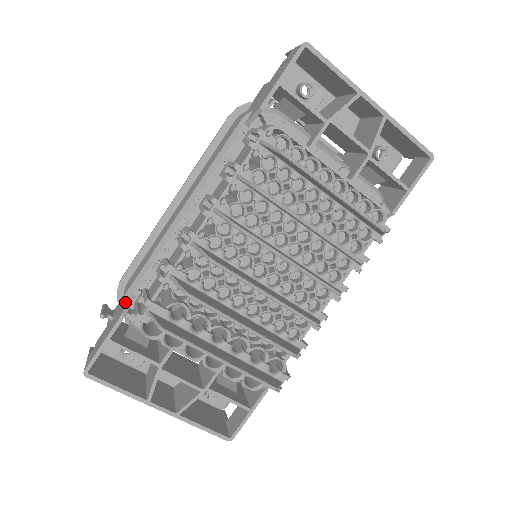
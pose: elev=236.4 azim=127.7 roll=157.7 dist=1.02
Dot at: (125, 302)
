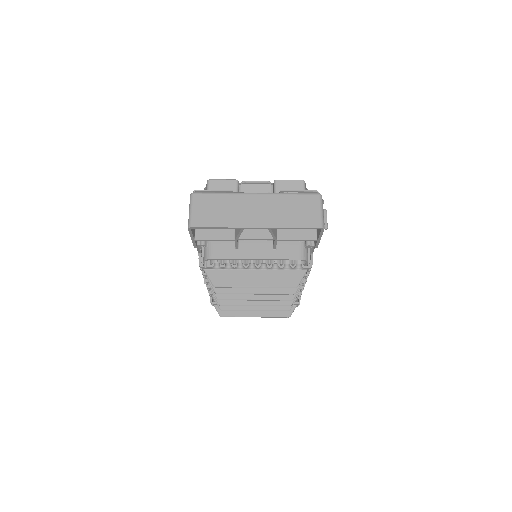
Dot at: occluded
